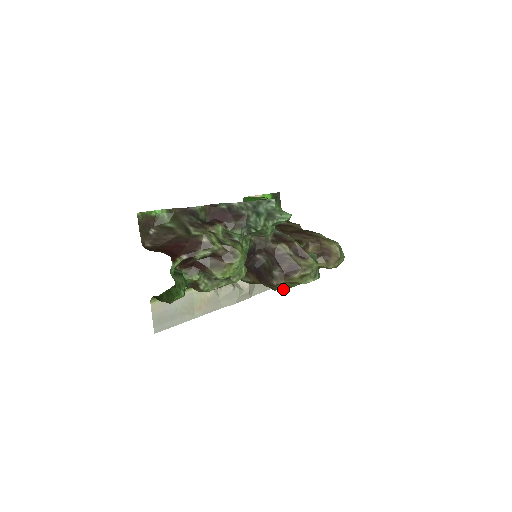
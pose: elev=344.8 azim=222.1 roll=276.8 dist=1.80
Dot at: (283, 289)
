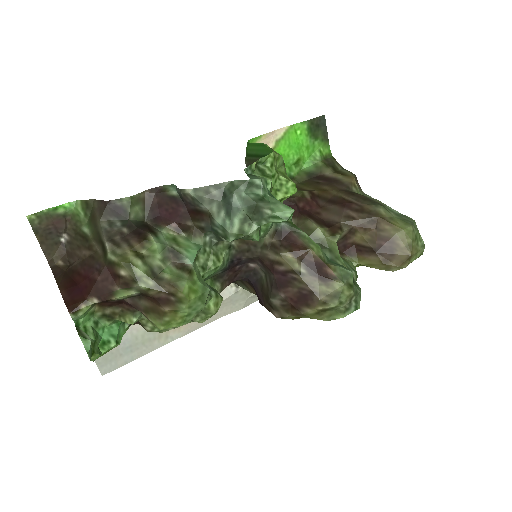
Dot at: (296, 318)
